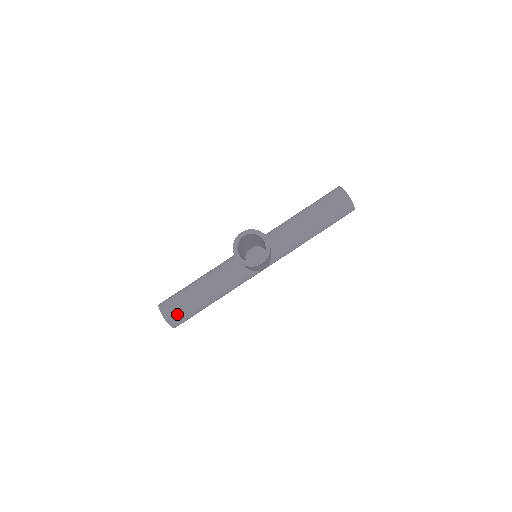
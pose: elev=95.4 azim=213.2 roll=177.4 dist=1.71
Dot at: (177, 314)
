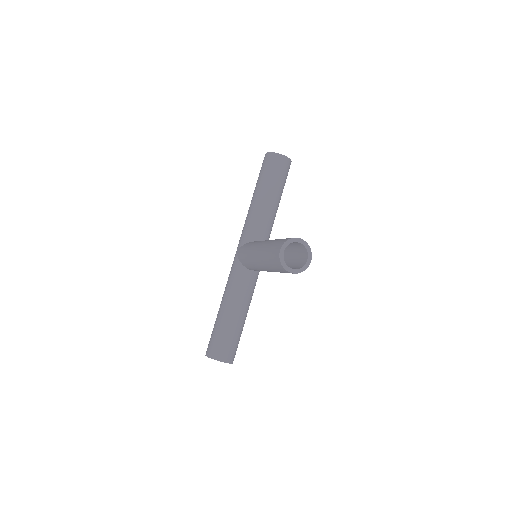
Dot at: (231, 350)
